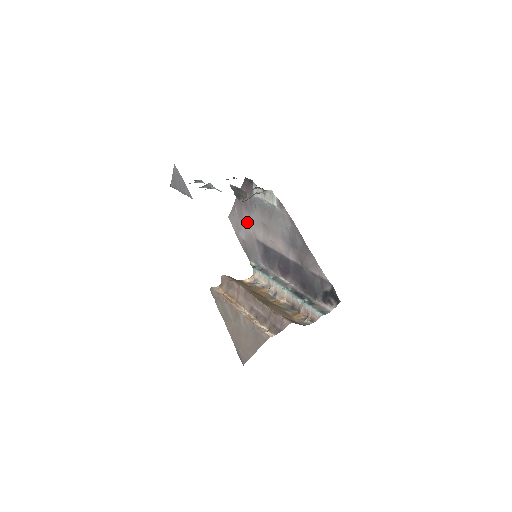
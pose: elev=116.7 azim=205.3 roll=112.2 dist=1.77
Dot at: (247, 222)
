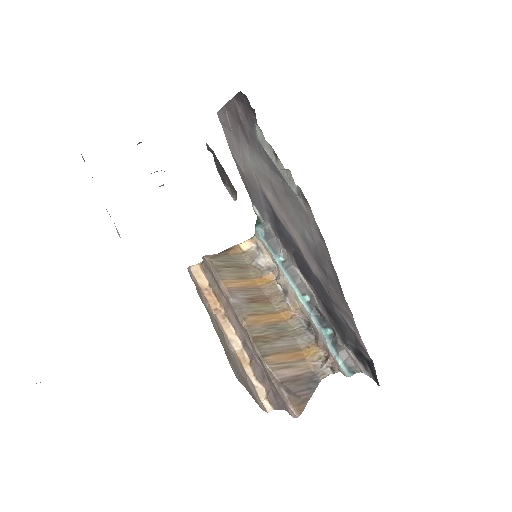
Dot at: (246, 156)
